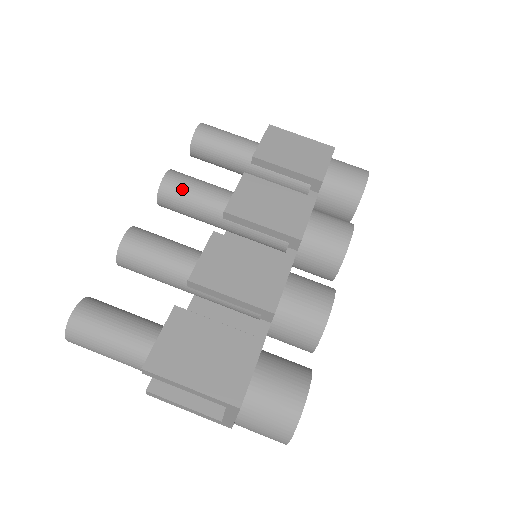
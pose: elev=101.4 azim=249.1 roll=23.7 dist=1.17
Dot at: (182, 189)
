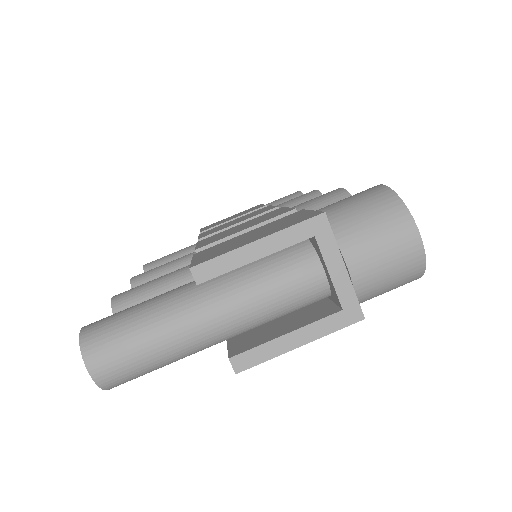
Dot at: (153, 272)
